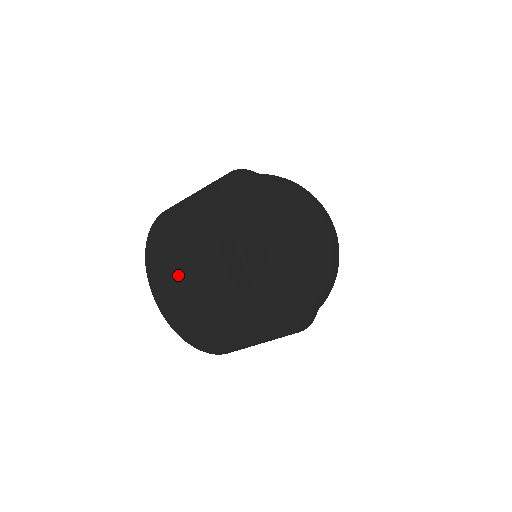
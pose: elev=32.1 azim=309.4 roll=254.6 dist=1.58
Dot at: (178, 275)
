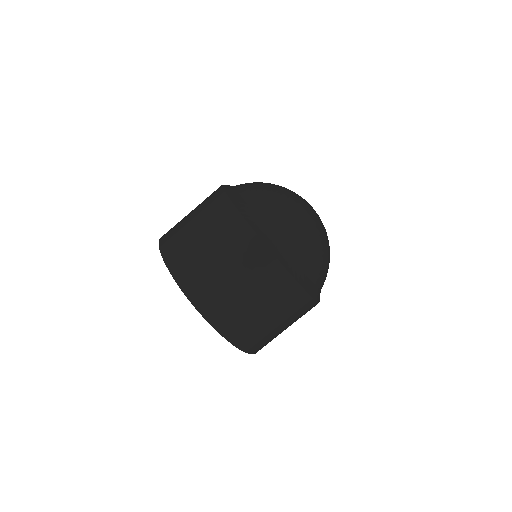
Dot at: (218, 274)
